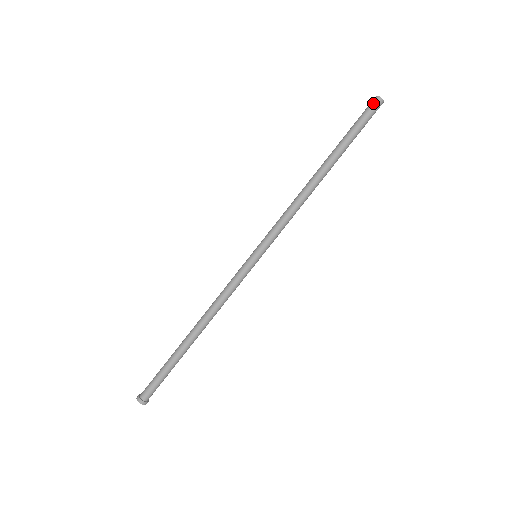
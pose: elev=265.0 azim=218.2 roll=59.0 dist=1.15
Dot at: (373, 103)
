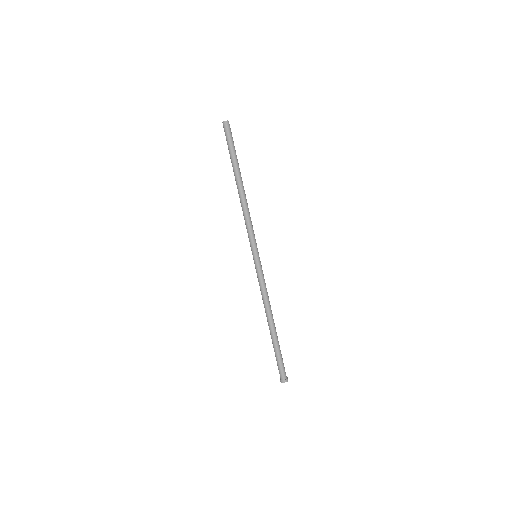
Dot at: (227, 127)
